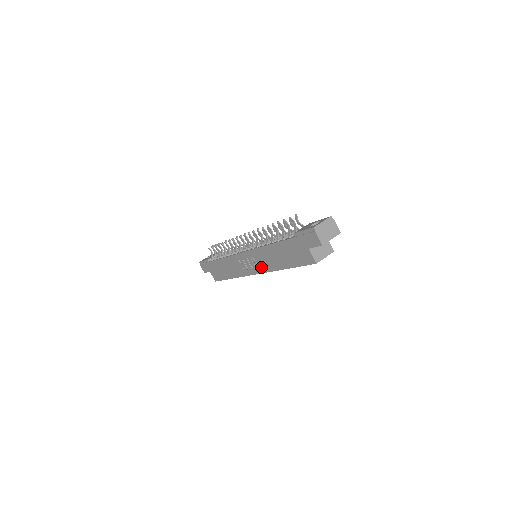
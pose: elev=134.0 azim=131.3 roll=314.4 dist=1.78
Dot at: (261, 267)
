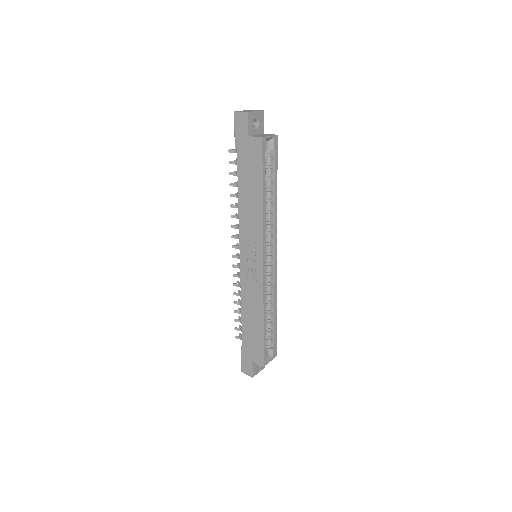
Dot at: (257, 241)
